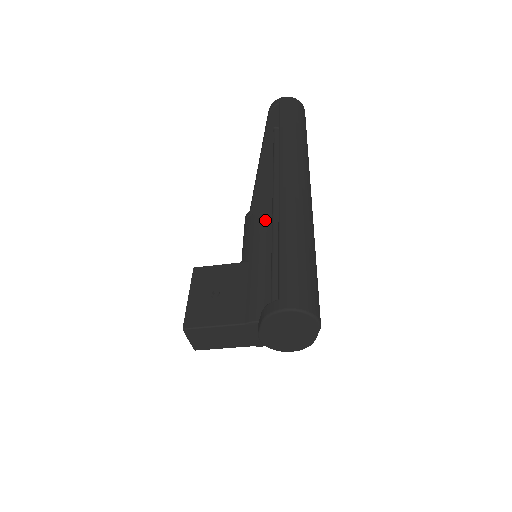
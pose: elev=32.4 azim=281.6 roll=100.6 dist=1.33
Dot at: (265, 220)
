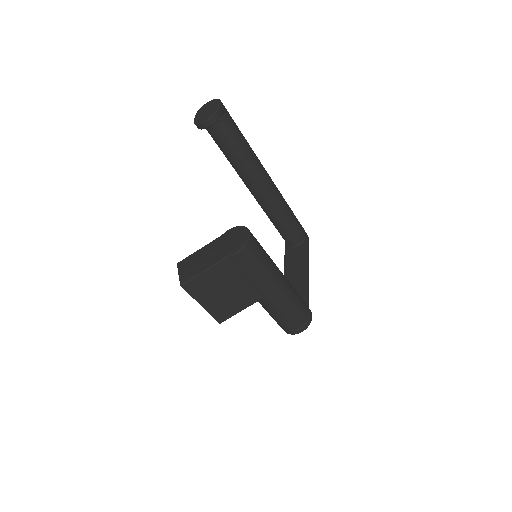
Dot at: occluded
